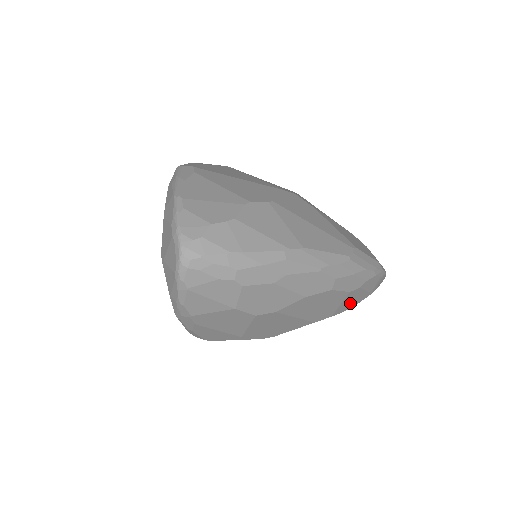
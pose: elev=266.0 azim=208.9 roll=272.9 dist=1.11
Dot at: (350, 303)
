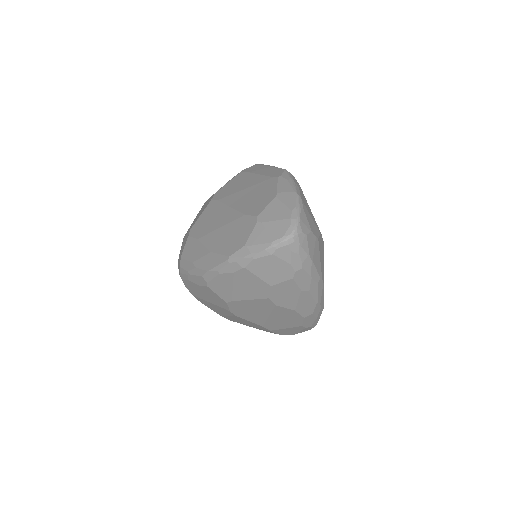
Dot at: (285, 331)
